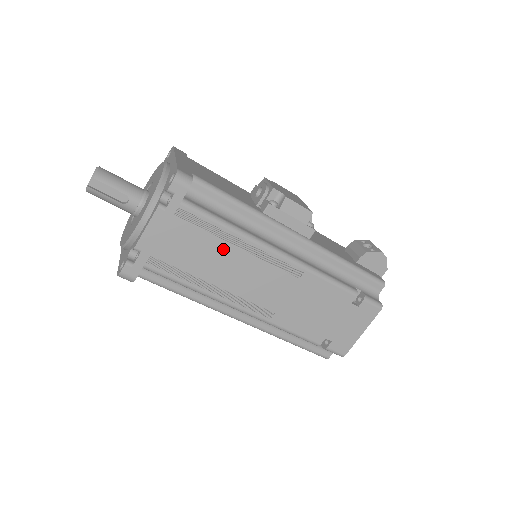
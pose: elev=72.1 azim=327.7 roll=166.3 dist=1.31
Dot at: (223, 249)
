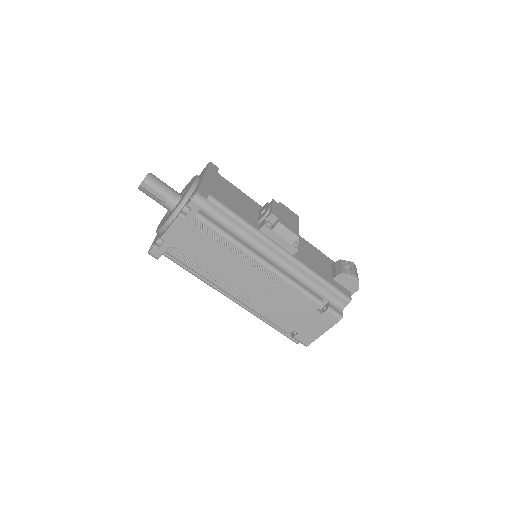
Dot at: (222, 252)
